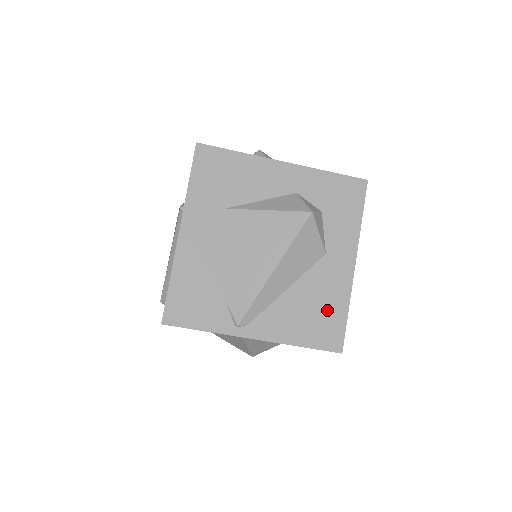
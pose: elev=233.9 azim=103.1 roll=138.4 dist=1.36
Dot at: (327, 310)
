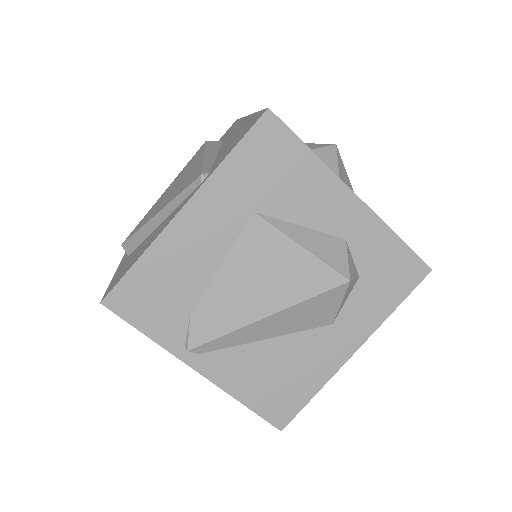
Dot at: (295, 382)
